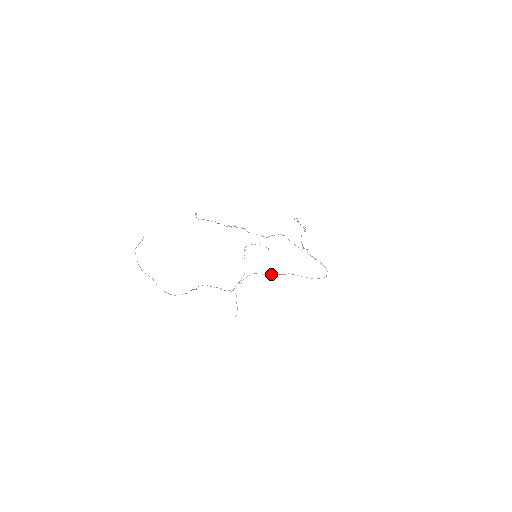
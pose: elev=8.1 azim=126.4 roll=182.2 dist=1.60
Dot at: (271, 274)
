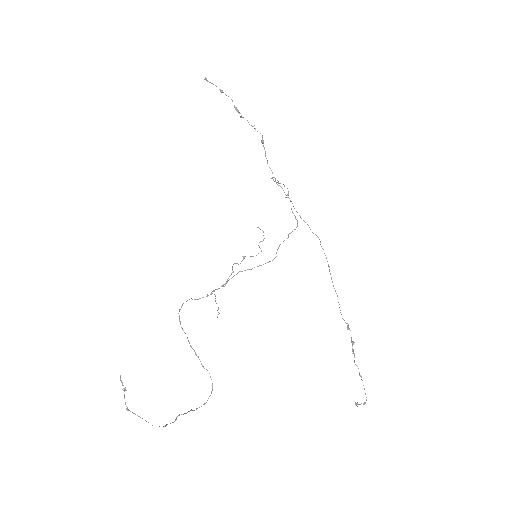
Dot at: occluded
